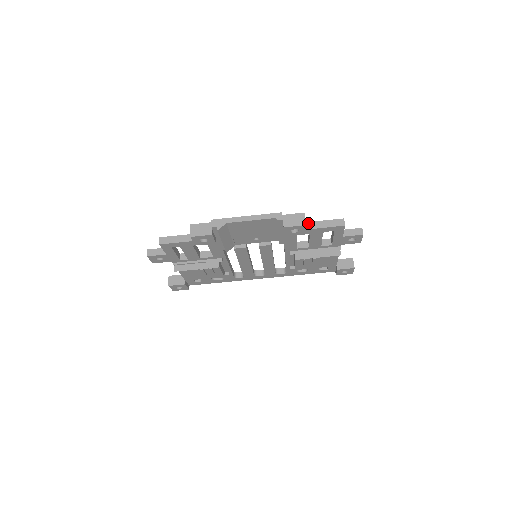
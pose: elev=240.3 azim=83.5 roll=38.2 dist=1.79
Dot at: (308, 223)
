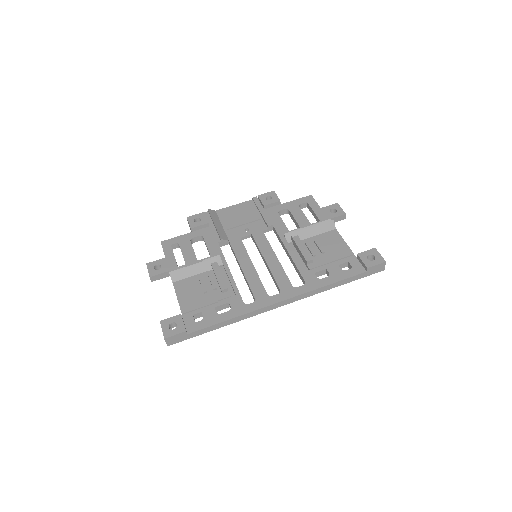
Dot at: occluded
